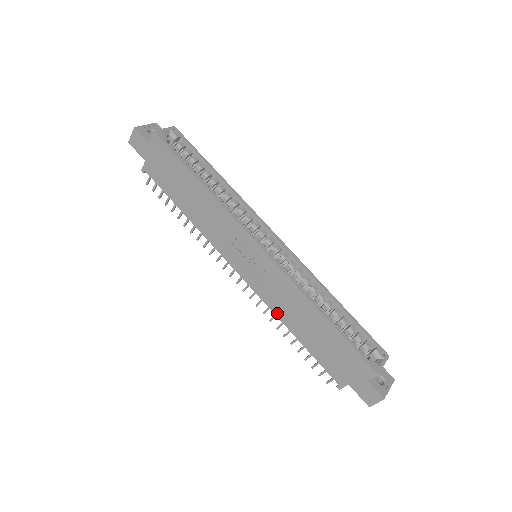
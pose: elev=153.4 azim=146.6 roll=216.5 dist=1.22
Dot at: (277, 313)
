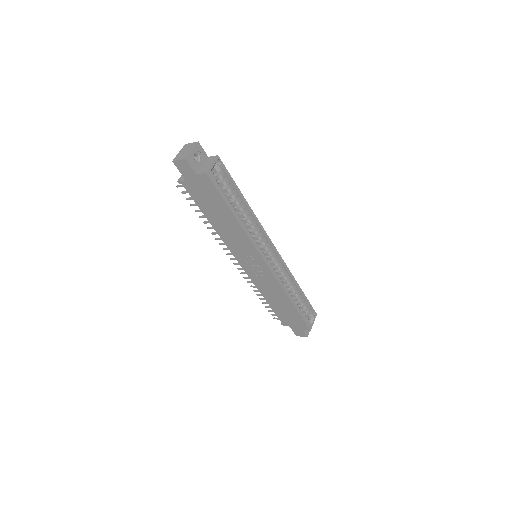
Dot at: (260, 289)
